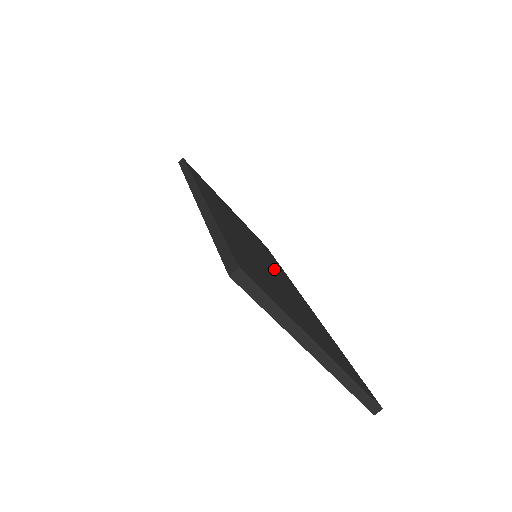
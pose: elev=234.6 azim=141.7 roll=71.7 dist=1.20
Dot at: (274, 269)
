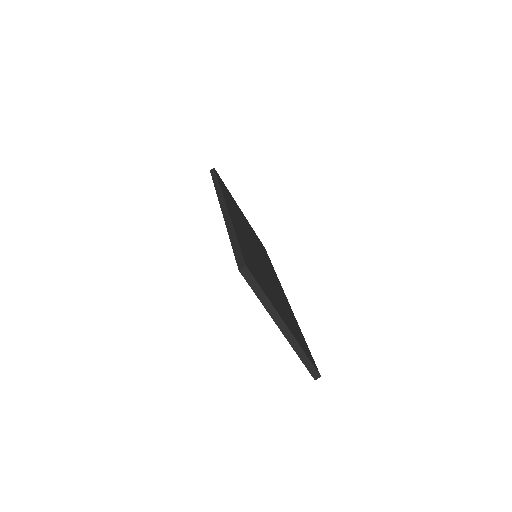
Dot at: (267, 268)
